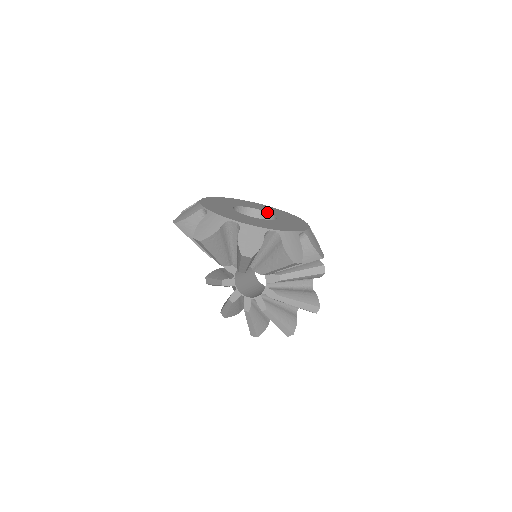
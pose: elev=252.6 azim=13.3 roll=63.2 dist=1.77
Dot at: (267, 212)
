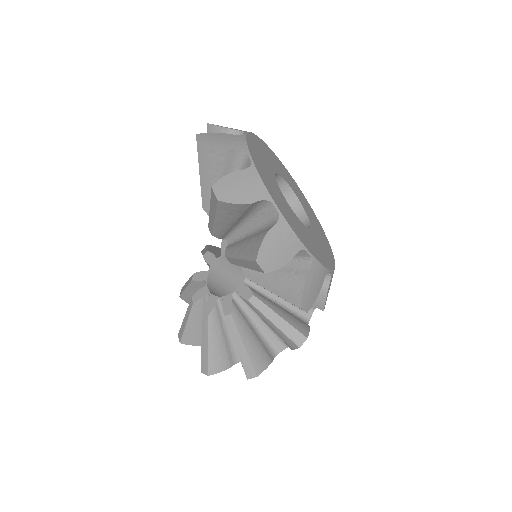
Dot at: (309, 220)
